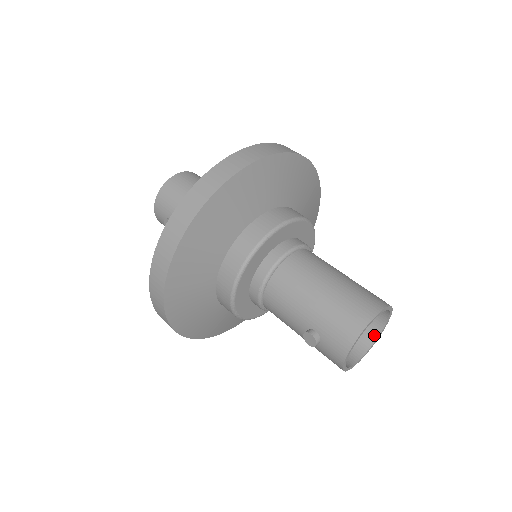
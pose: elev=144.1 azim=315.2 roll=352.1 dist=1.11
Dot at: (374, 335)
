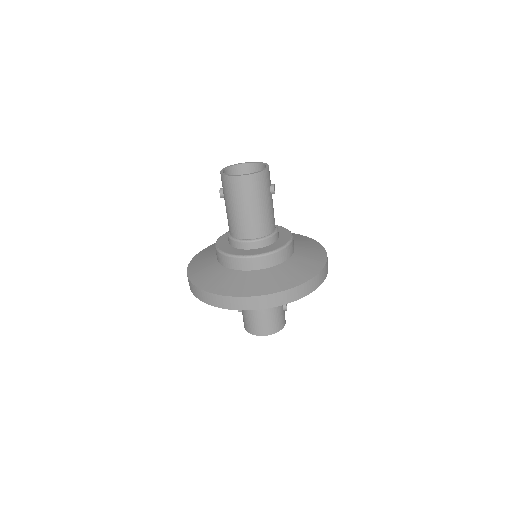
Dot at: (260, 174)
